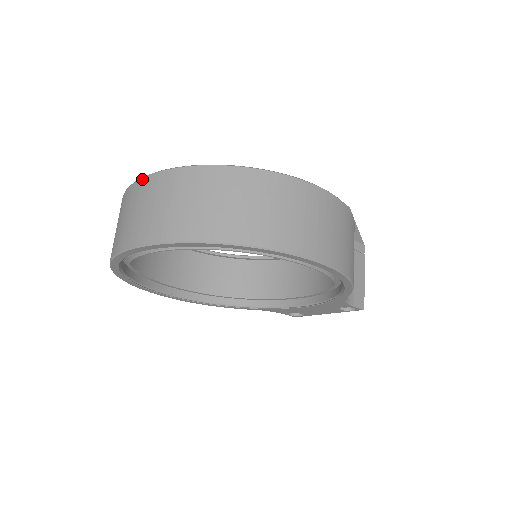
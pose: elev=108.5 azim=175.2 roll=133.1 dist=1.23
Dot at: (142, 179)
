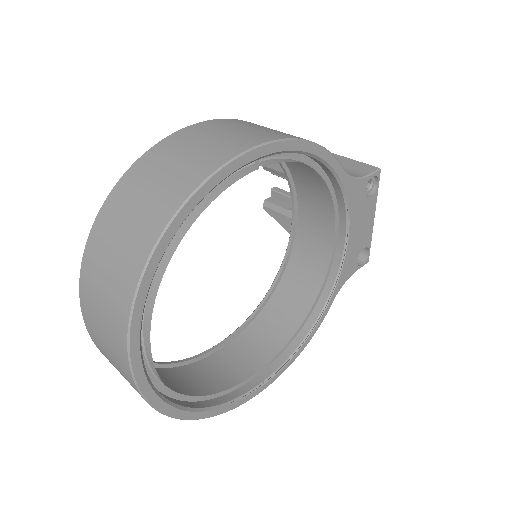
Dot at: (83, 317)
